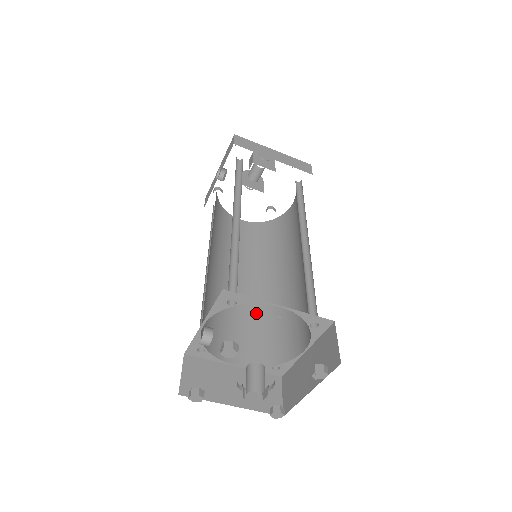
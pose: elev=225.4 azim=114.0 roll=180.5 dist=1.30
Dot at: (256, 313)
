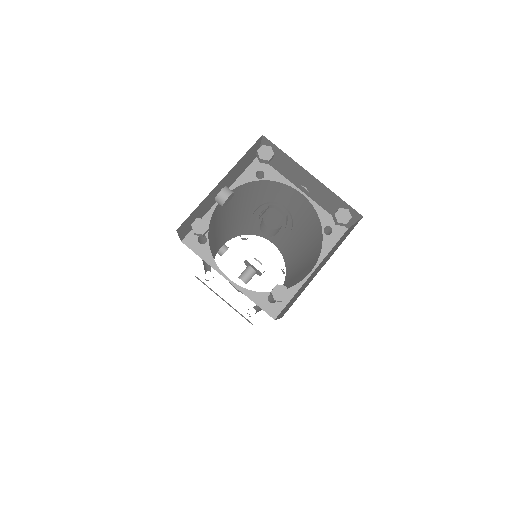
Dot at: occluded
